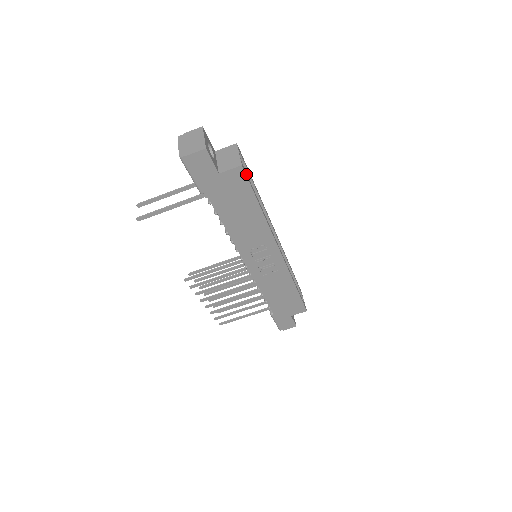
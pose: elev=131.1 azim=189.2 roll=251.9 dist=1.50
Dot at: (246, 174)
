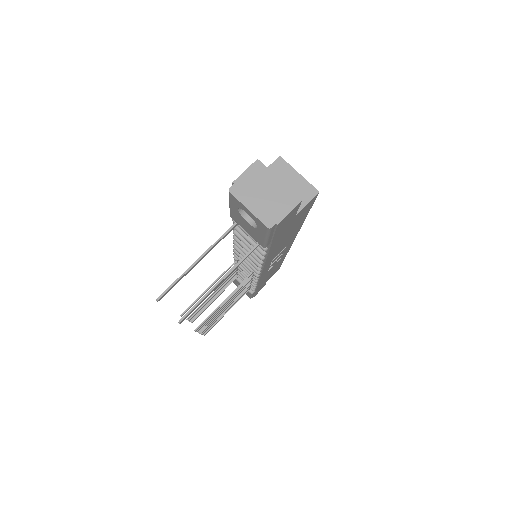
Dot at: occluded
